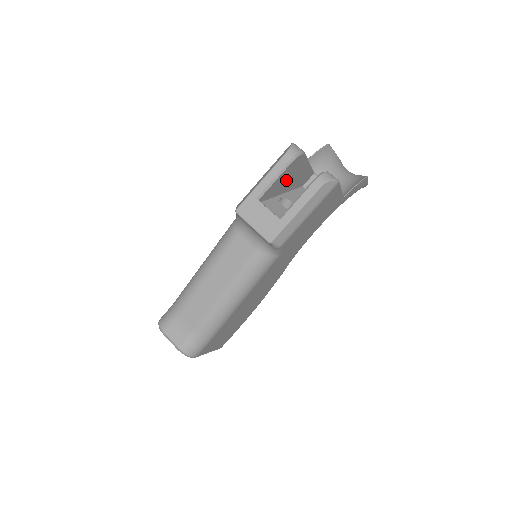
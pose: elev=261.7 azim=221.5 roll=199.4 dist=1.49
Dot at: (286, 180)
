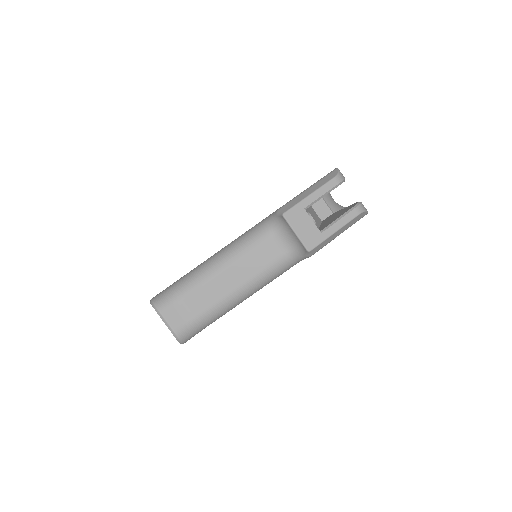
Dot at: occluded
